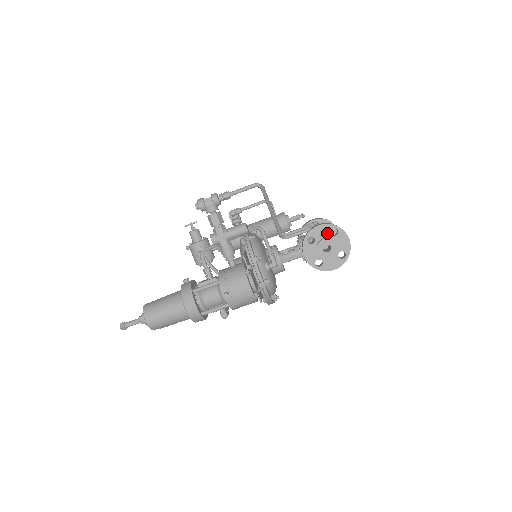
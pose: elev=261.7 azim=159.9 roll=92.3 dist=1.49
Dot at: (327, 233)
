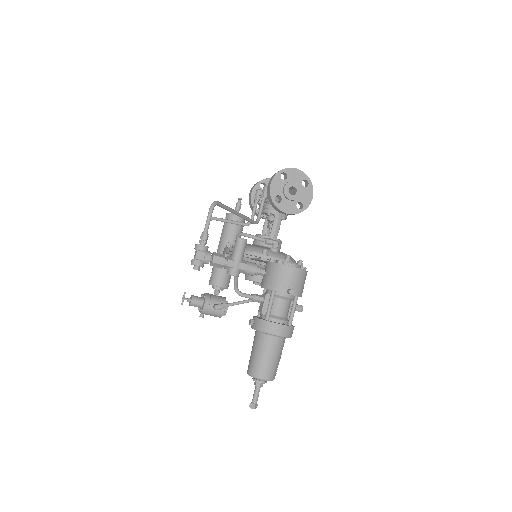
Dot at: (281, 182)
